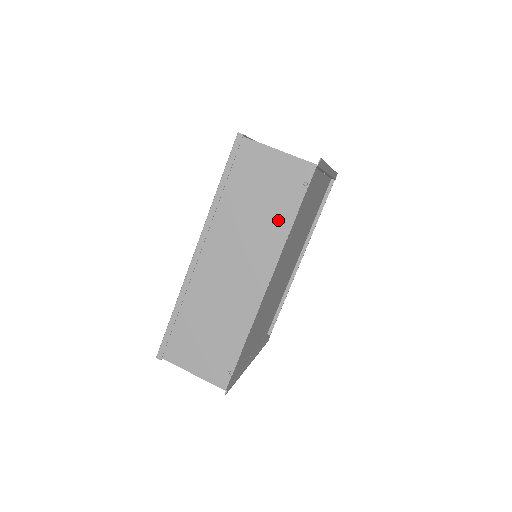
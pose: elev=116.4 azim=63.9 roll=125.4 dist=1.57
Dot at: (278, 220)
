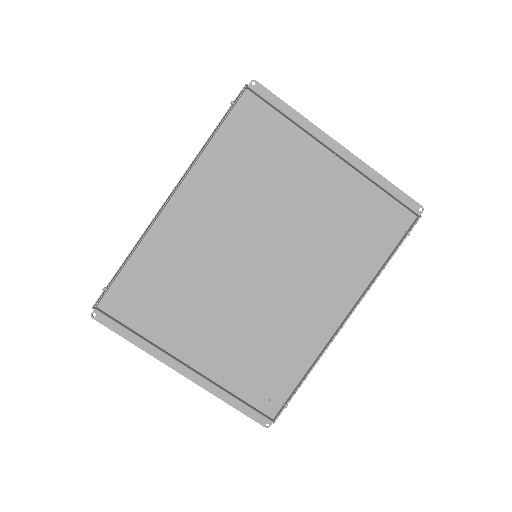
Dot at: occluded
